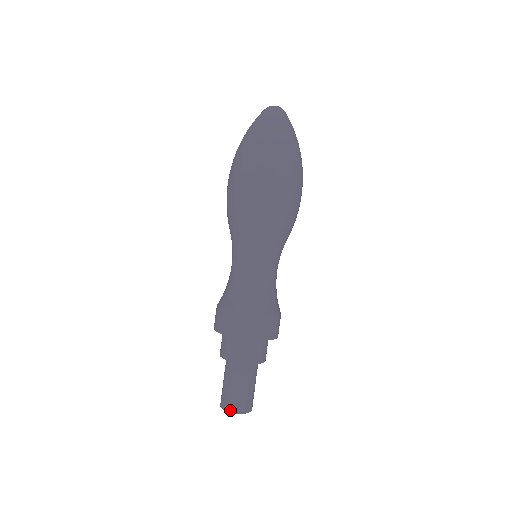
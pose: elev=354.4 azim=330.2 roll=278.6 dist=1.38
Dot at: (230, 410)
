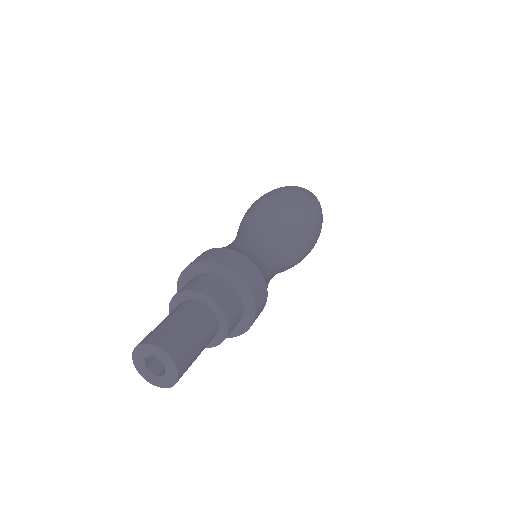
Dot at: (146, 341)
